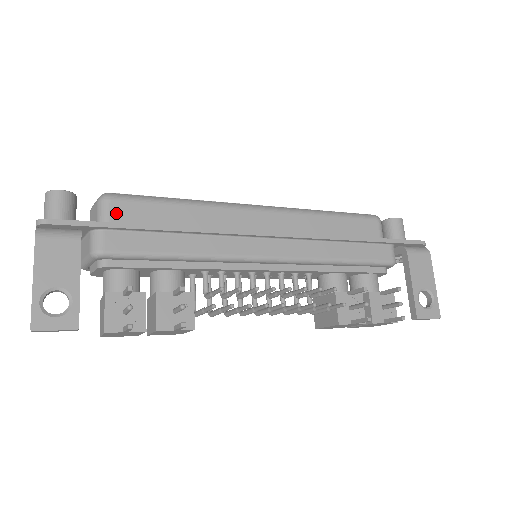
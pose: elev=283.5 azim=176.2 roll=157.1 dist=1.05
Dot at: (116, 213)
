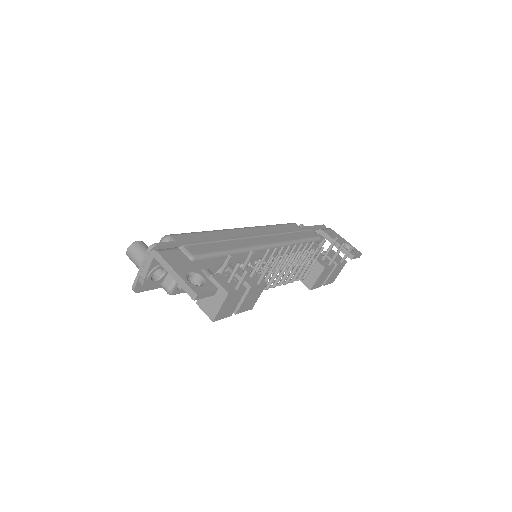
Dot at: occluded
